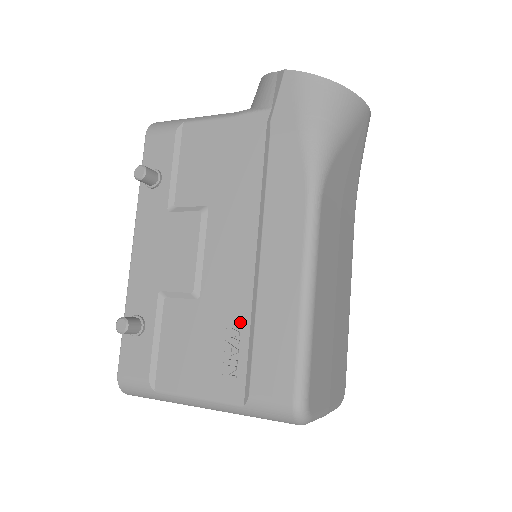
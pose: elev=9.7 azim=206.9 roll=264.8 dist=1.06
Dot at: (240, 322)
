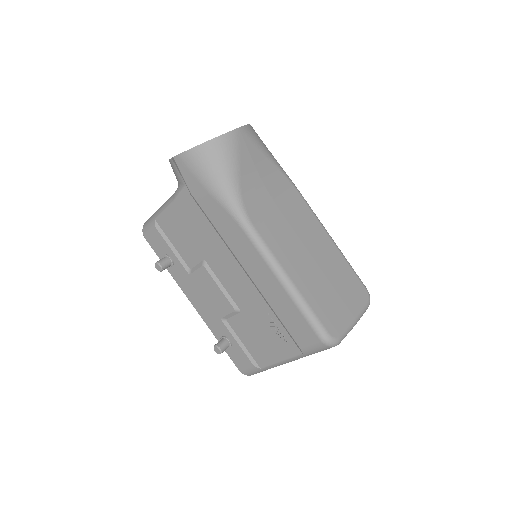
Dot at: (267, 313)
